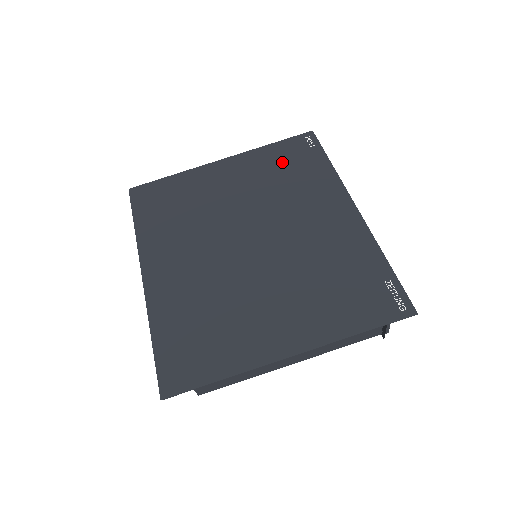
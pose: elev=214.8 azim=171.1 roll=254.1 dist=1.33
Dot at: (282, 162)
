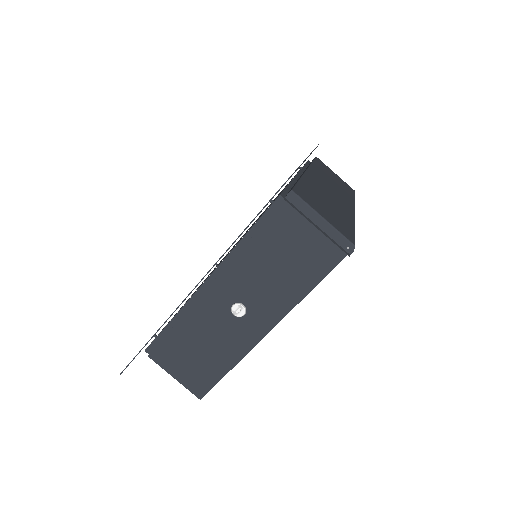
Dot at: occluded
